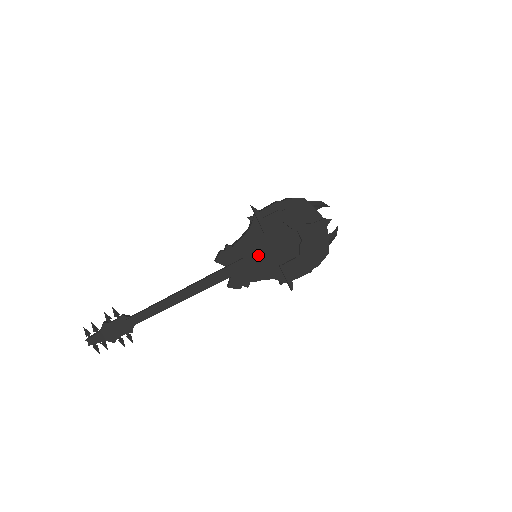
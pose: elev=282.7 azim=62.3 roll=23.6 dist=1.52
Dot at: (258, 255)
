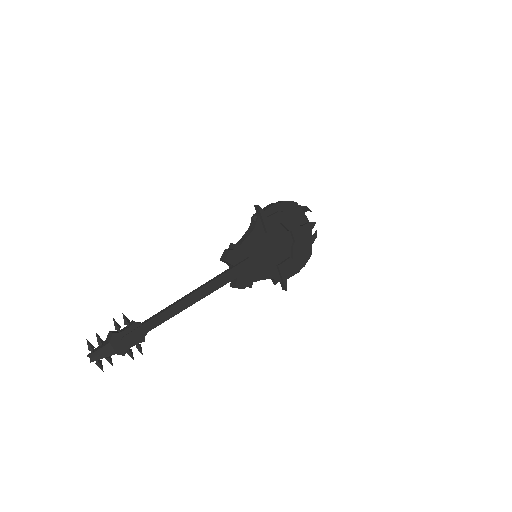
Dot at: (260, 255)
